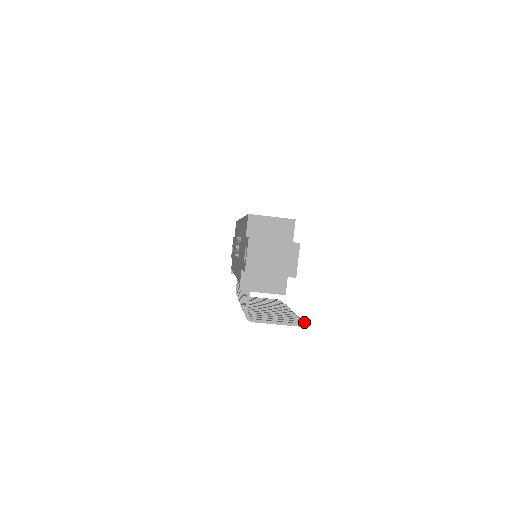
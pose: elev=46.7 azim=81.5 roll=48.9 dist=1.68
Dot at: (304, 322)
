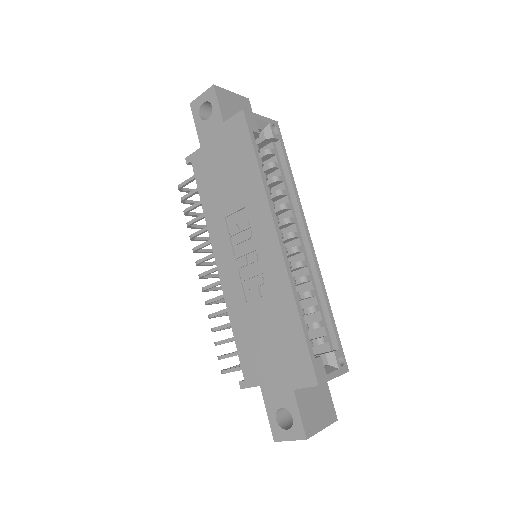
Dot at: occluded
